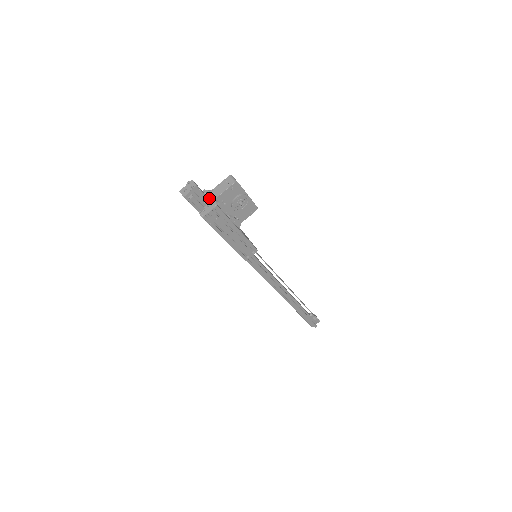
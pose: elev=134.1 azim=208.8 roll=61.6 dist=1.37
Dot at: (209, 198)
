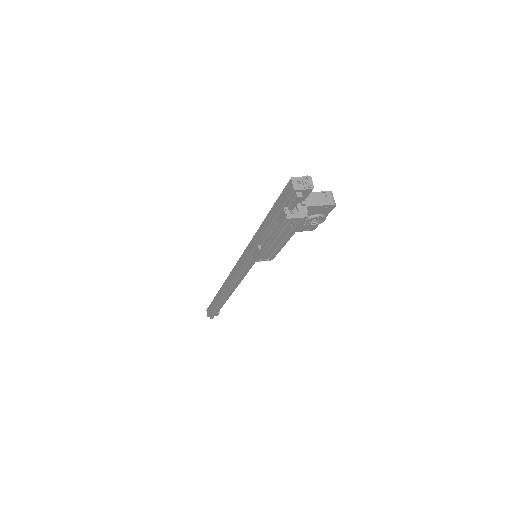
Dot at: (305, 202)
